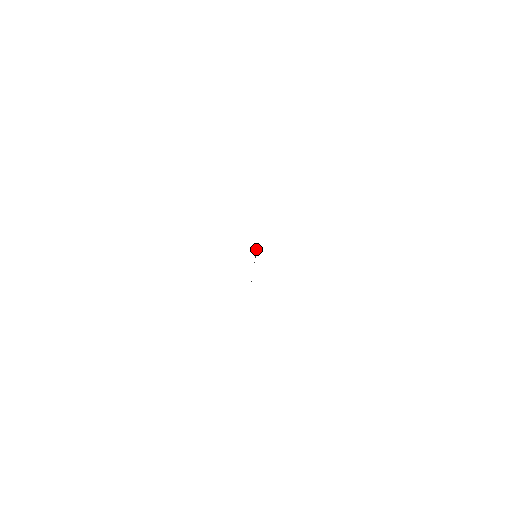
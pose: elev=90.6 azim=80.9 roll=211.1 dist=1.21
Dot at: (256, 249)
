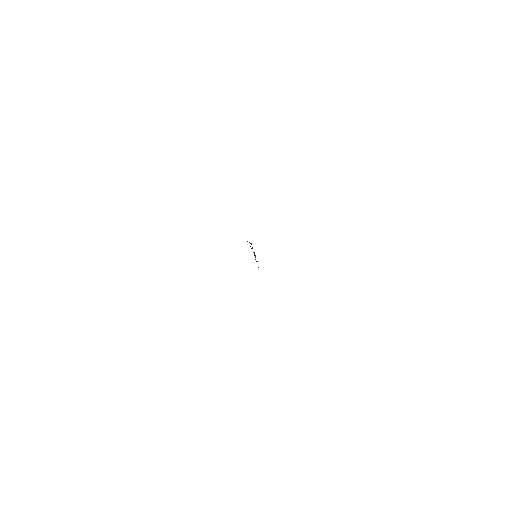
Dot at: occluded
